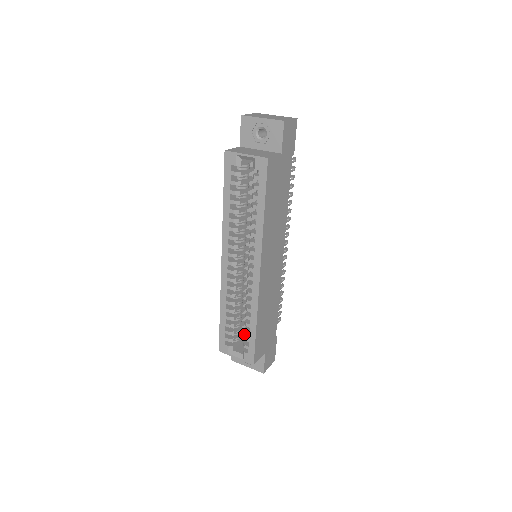
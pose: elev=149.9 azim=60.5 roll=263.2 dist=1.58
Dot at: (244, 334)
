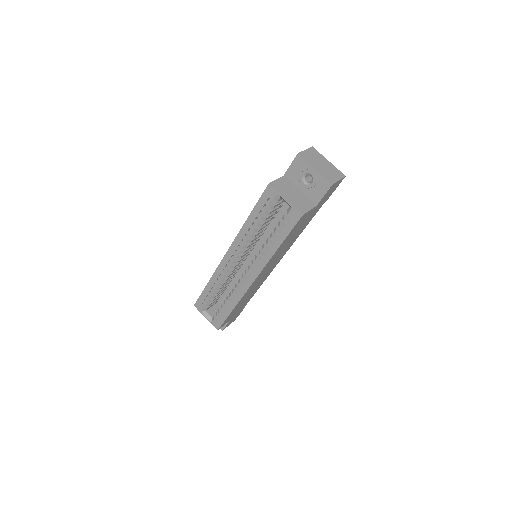
Dot at: (220, 307)
